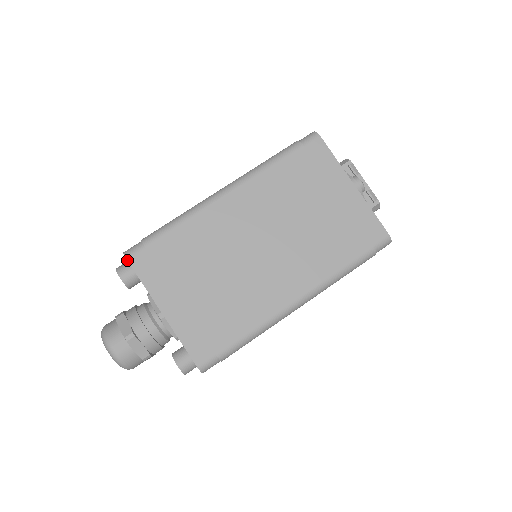
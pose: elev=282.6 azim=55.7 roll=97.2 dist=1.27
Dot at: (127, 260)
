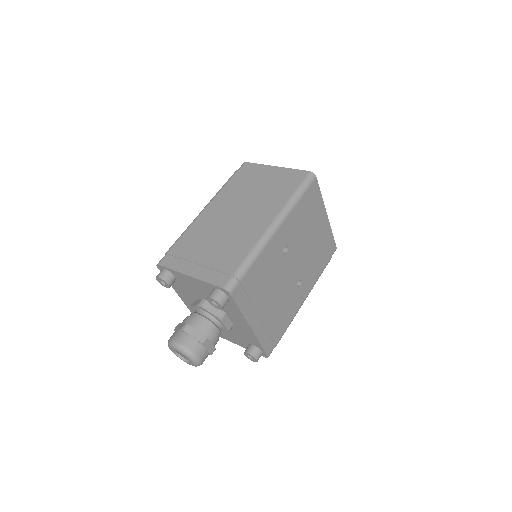
Dot at: (159, 265)
